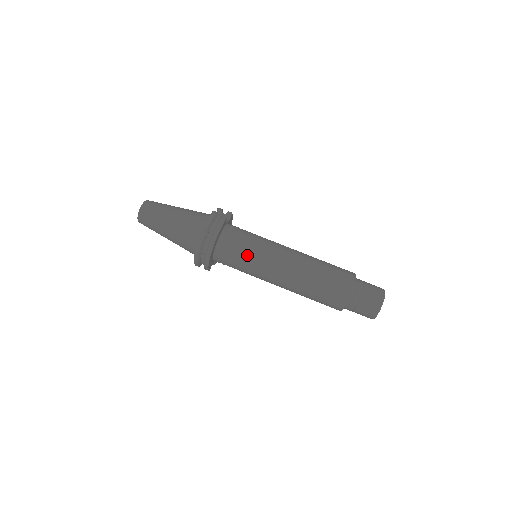
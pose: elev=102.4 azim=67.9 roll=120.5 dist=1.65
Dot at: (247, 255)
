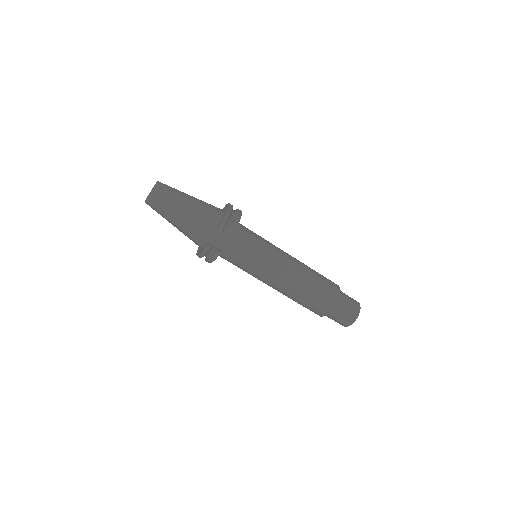
Dot at: occluded
